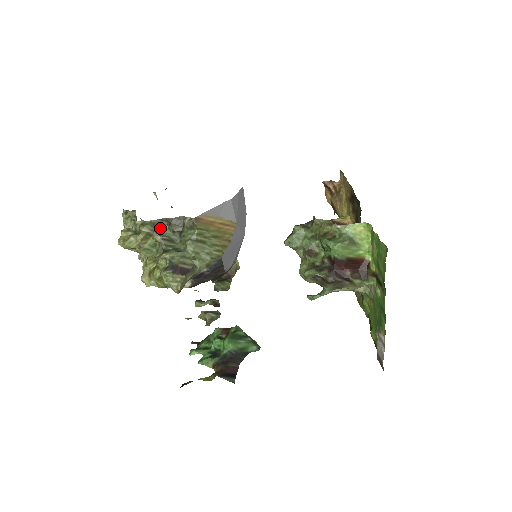
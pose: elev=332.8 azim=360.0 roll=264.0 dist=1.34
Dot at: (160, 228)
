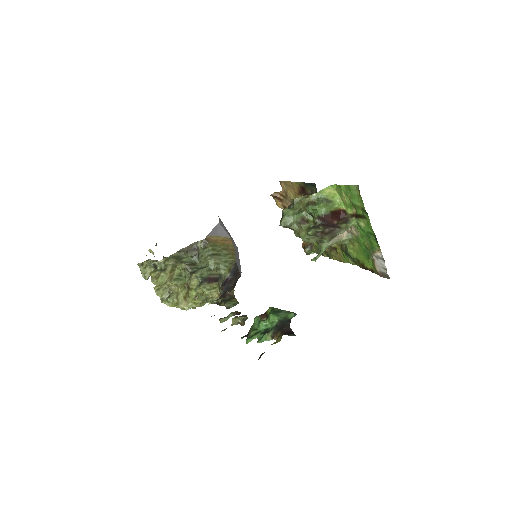
Dot at: (180, 259)
